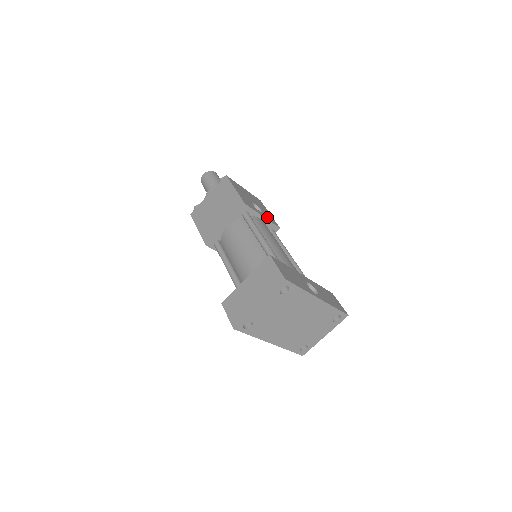
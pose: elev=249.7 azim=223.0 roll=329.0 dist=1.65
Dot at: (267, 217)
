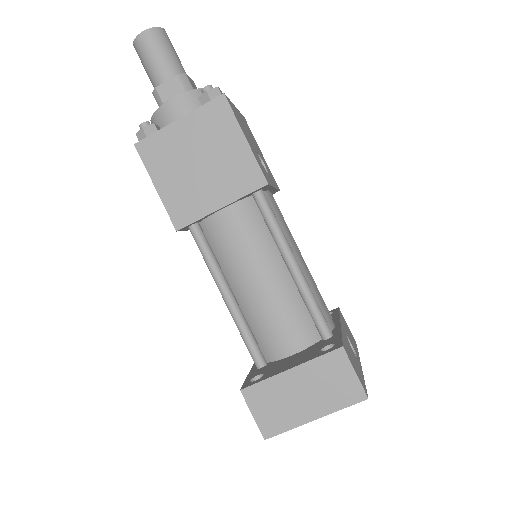
Dot at: (272, 178)
